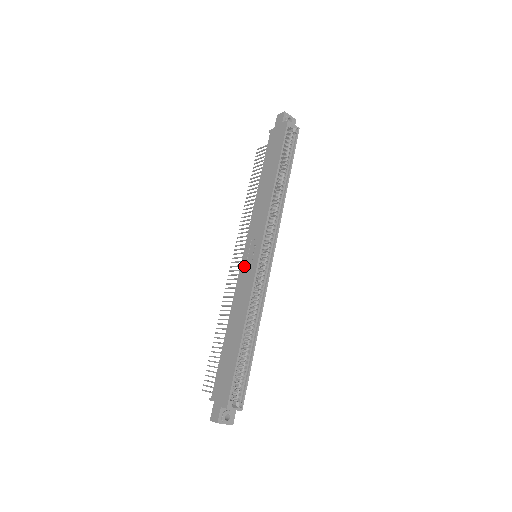
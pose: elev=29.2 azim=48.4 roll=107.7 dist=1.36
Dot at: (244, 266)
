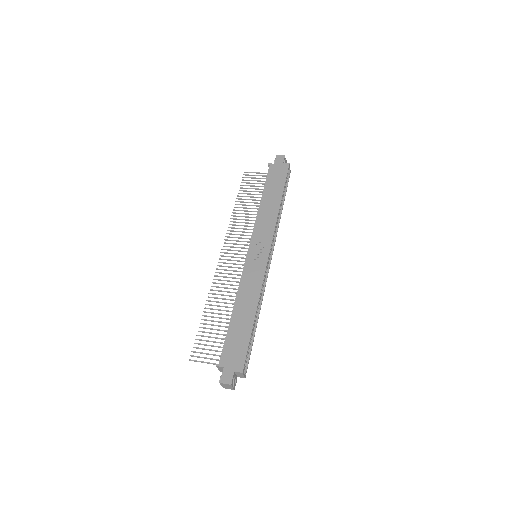
Dot at: (251, 261)
